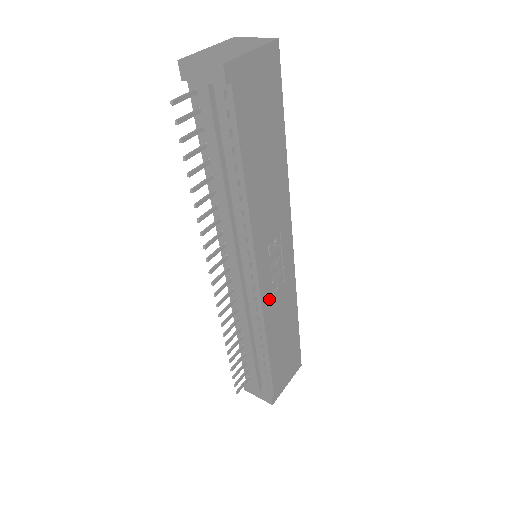
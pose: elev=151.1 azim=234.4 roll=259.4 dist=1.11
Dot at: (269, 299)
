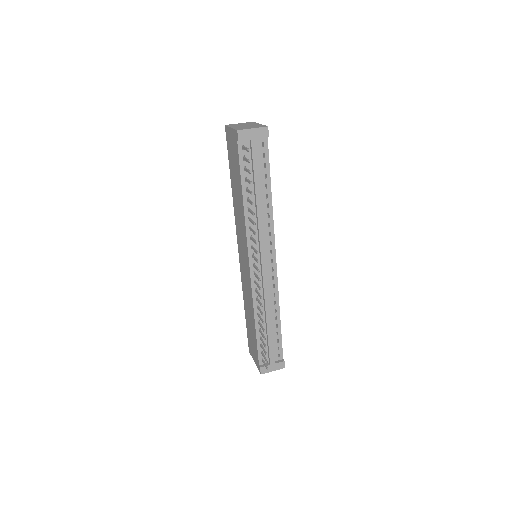
Dot at: occluded
